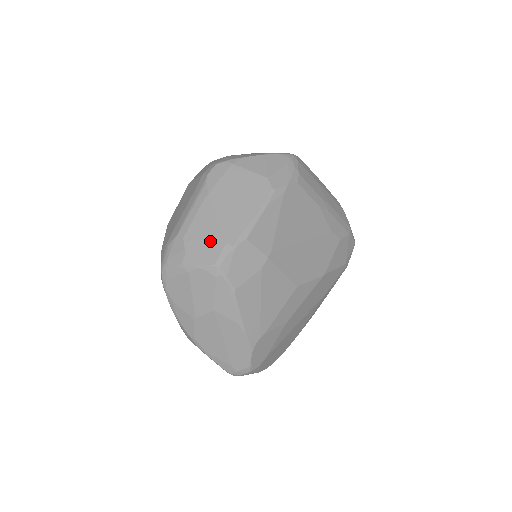
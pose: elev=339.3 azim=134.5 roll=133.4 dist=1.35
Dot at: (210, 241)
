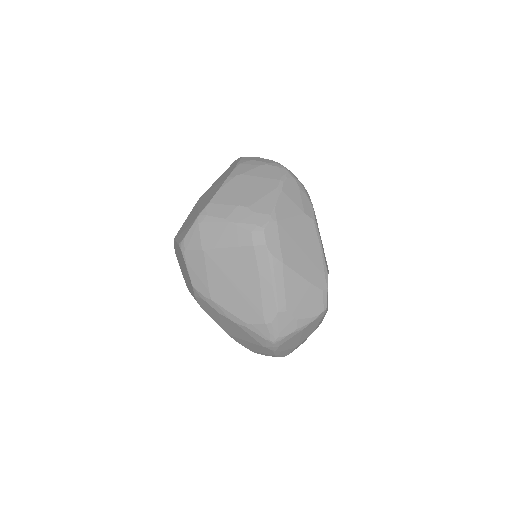
Dot at: (310, 298)
